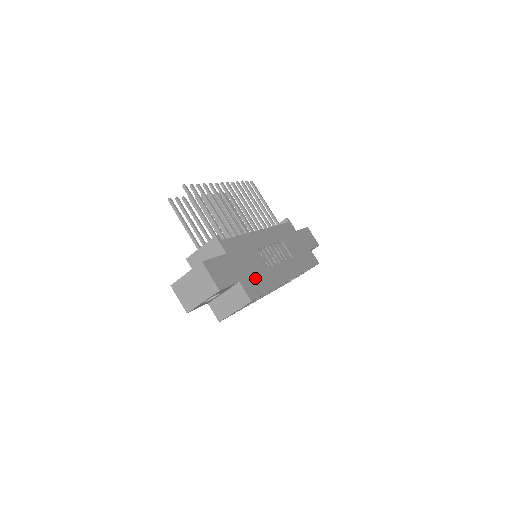
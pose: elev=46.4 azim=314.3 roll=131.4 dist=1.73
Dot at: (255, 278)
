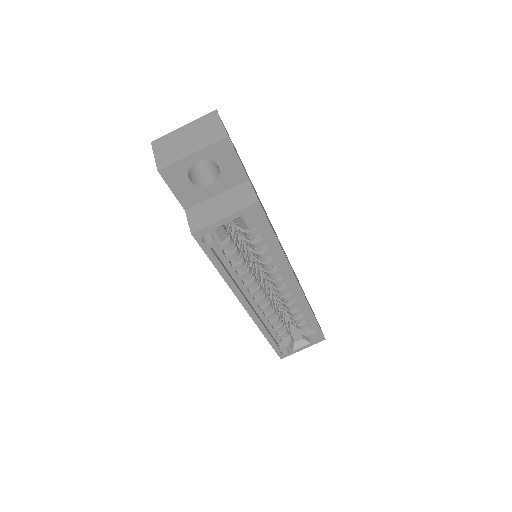
Dot at: occluded
